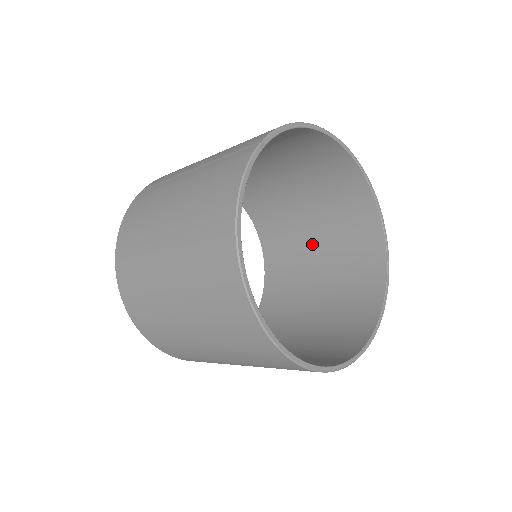
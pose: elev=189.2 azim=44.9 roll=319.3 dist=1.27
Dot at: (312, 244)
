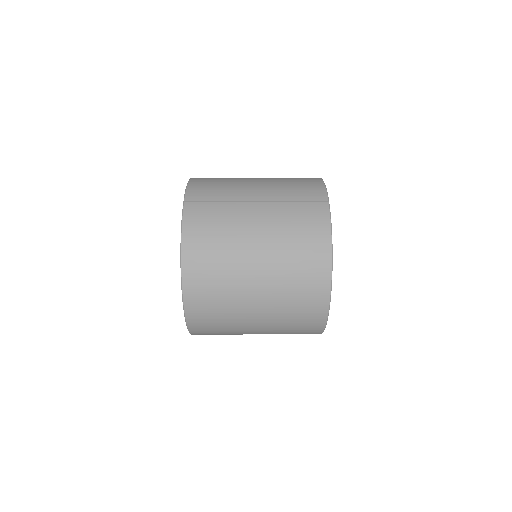
Dot at: occluded
